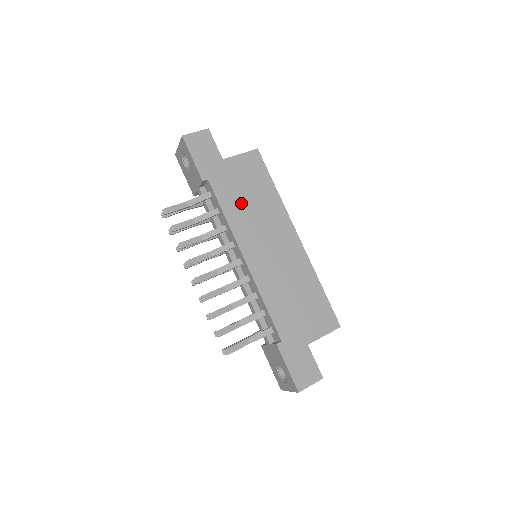
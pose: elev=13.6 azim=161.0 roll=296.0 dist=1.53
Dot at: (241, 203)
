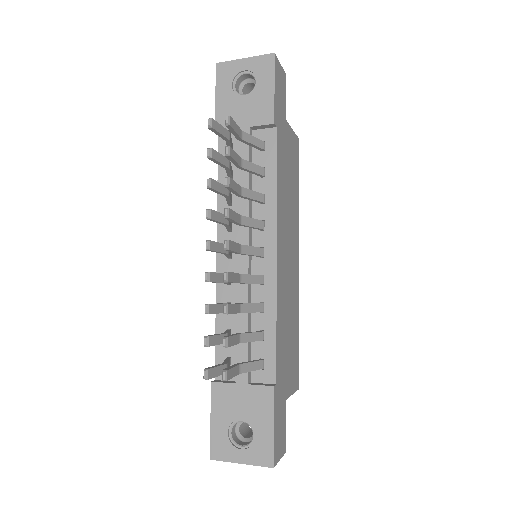
Dot at: (285, 183)
